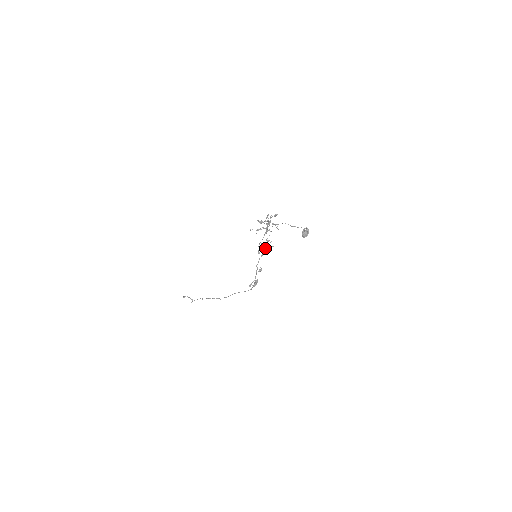
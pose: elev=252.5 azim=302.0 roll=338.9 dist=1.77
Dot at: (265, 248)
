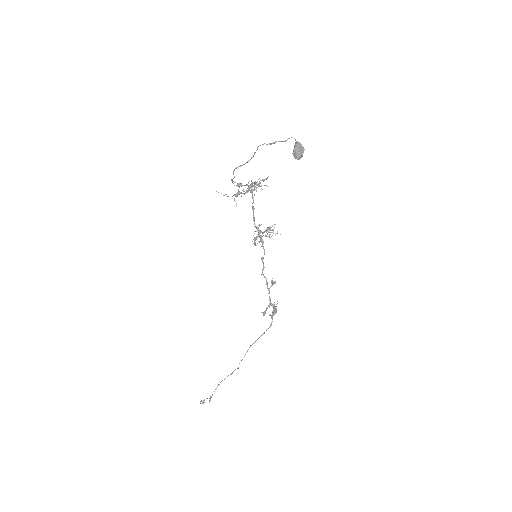
Dot at: occluded
